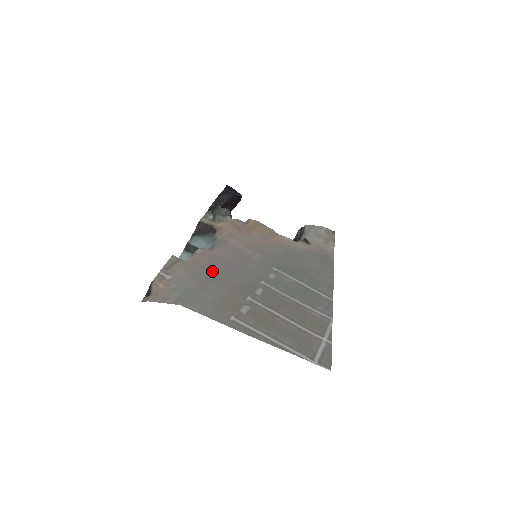
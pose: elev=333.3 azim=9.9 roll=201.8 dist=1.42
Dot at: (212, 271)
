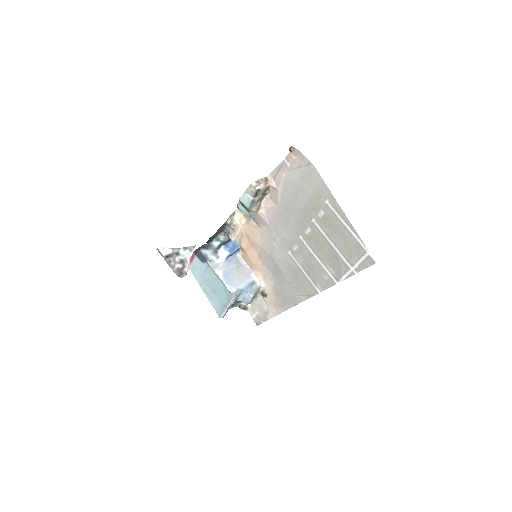
Dot at: (287, 199)
